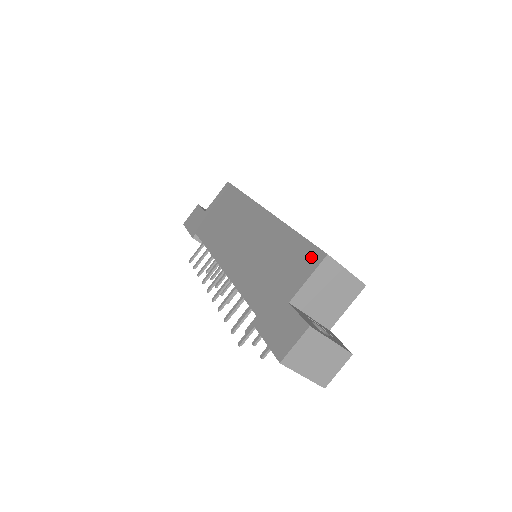
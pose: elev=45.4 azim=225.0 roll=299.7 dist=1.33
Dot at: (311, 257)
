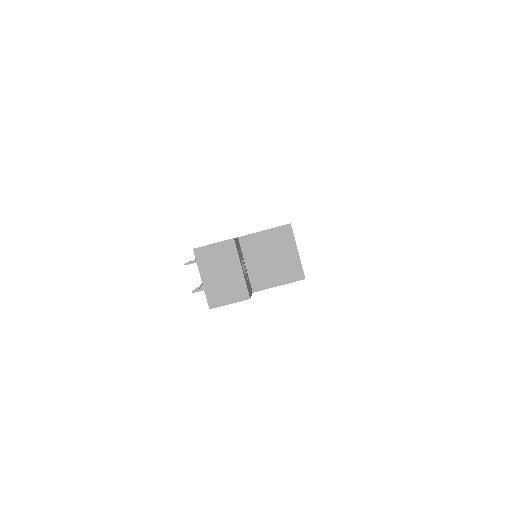
Dot at: occluded
